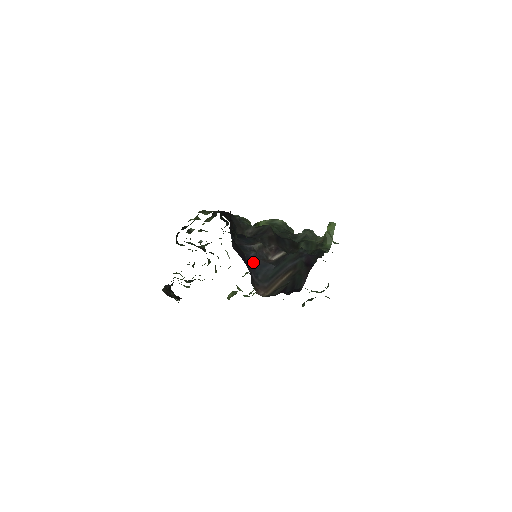
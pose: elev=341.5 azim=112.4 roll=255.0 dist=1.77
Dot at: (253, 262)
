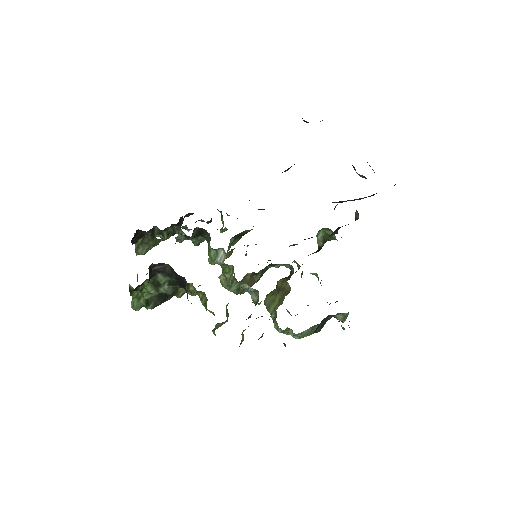
Dot at: occluded
